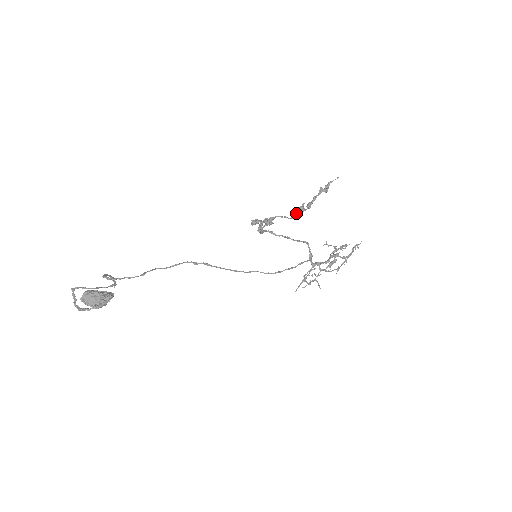
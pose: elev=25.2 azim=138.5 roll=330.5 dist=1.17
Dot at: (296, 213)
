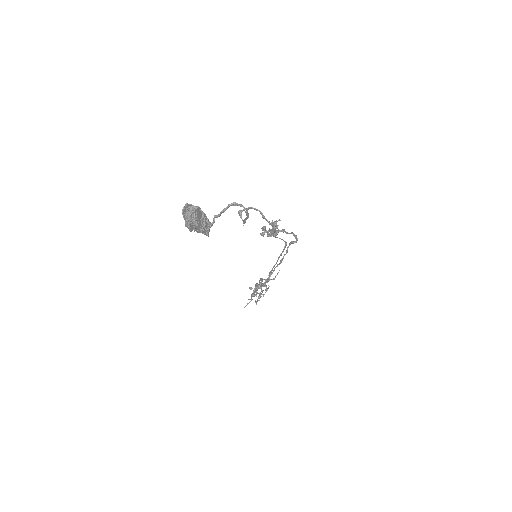
Dot at: (275, 234)
